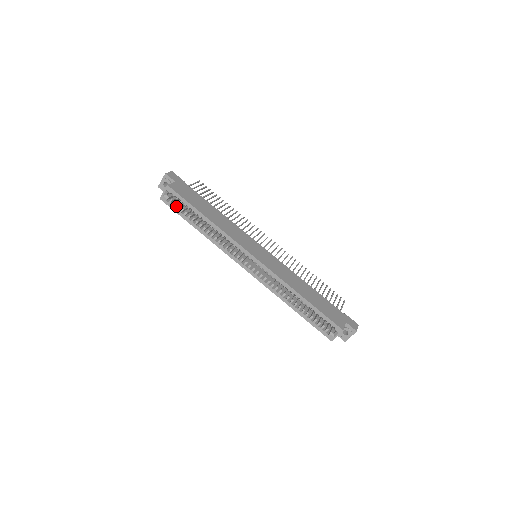
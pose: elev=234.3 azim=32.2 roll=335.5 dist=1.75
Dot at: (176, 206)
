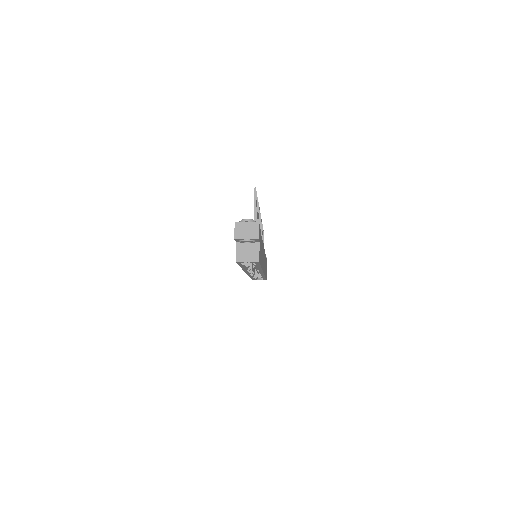
Dot at: occluded
